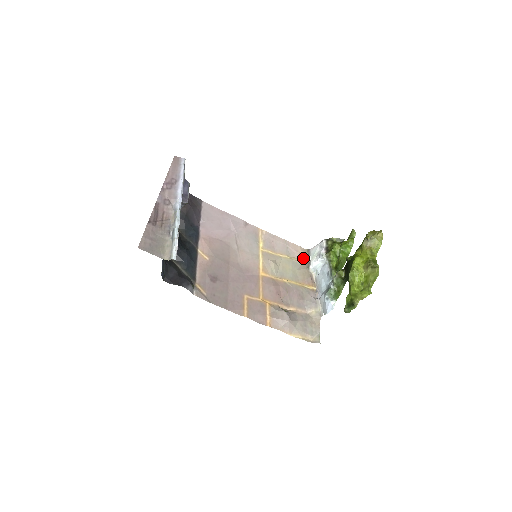
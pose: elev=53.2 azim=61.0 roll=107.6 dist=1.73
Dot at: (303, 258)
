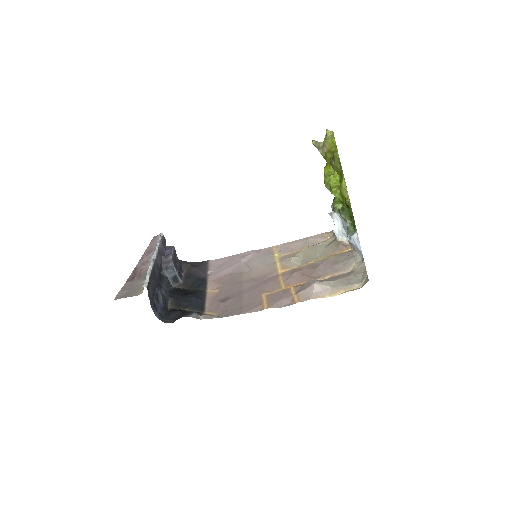
Dot at: (329, 238)
